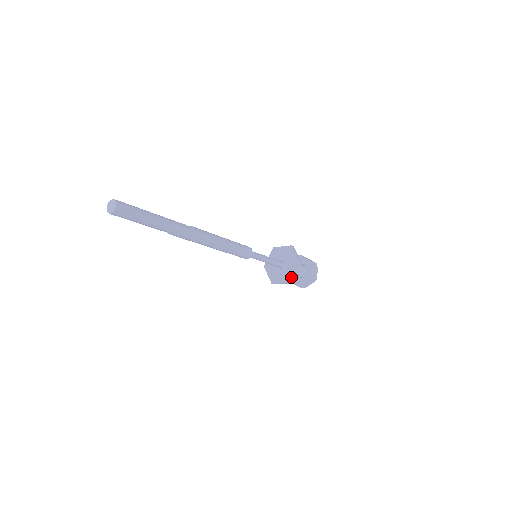
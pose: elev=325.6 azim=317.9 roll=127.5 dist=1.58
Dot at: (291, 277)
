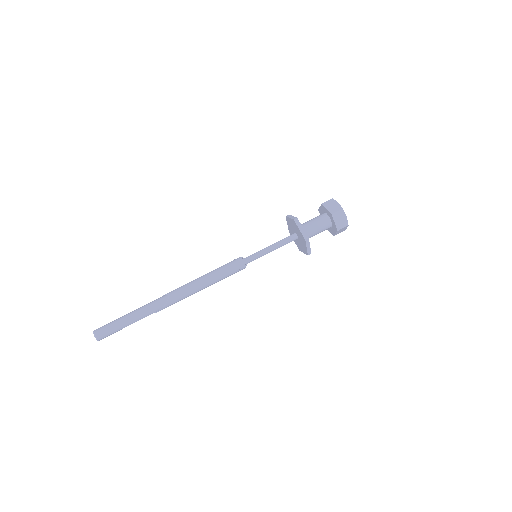
Dot at: (306, 251)
